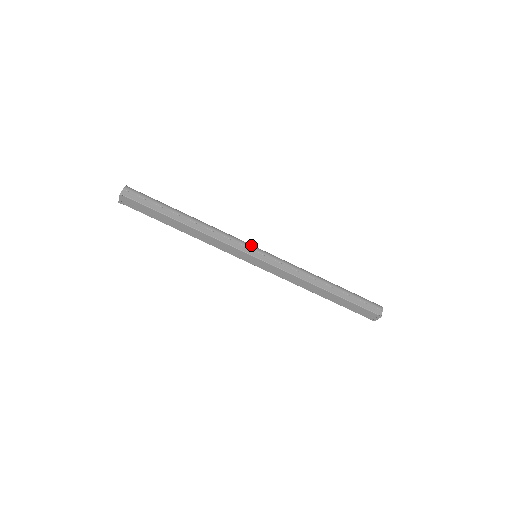
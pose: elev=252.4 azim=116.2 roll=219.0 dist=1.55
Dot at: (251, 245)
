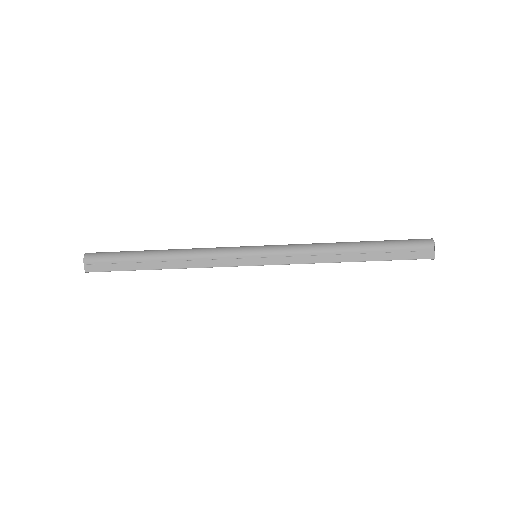
Dot at: (244, 252)
